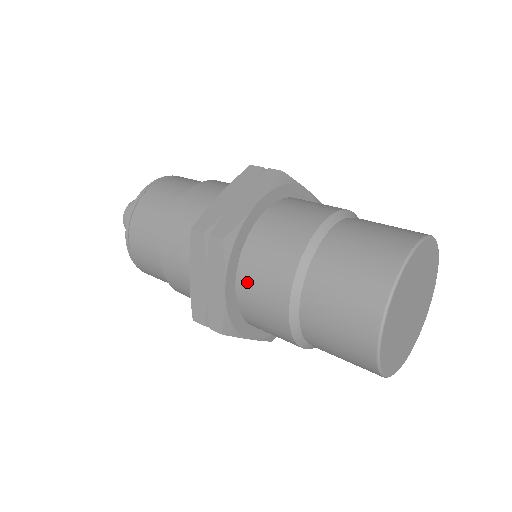
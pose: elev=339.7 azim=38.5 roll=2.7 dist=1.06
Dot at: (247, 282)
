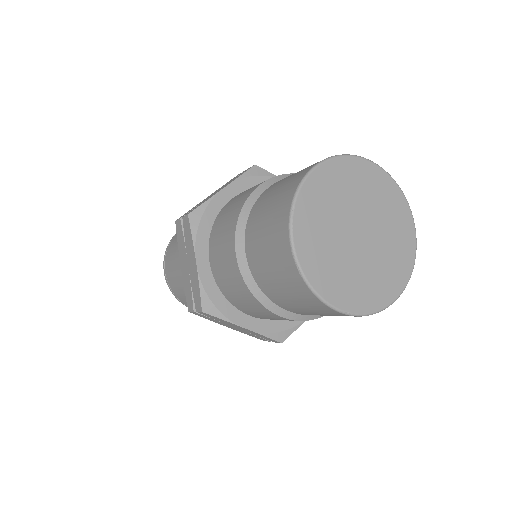
Dot at: (214, 252)
